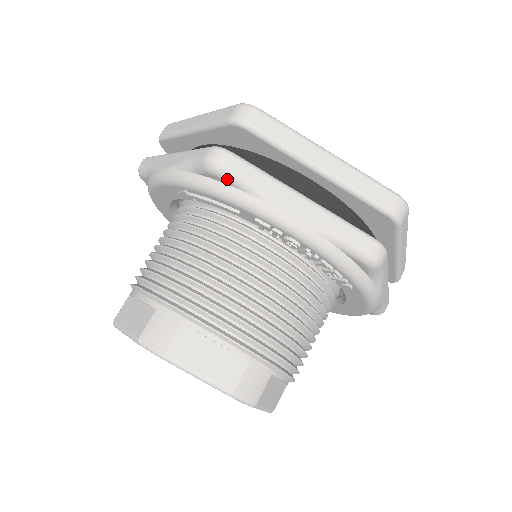
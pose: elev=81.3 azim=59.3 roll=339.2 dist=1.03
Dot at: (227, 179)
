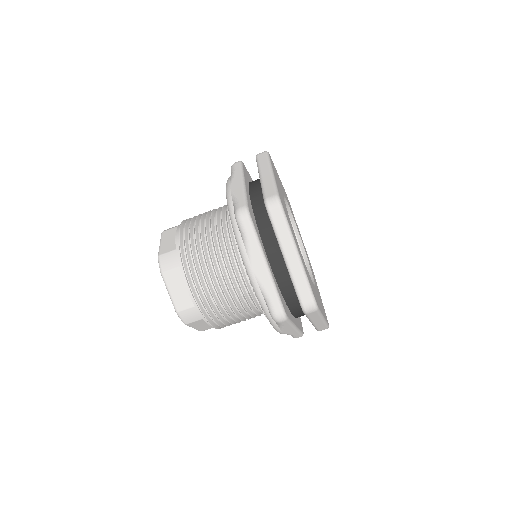
Dot at: (239, 227)
